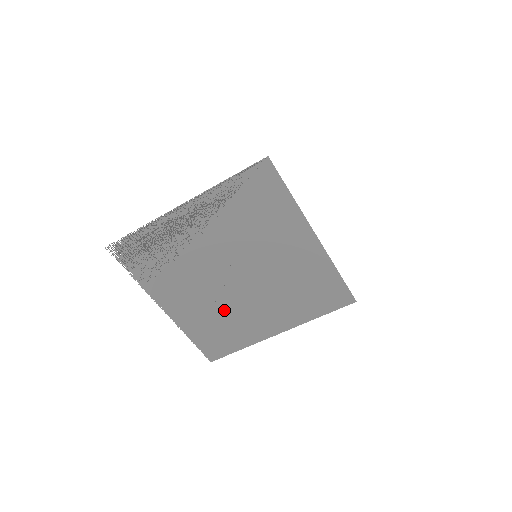
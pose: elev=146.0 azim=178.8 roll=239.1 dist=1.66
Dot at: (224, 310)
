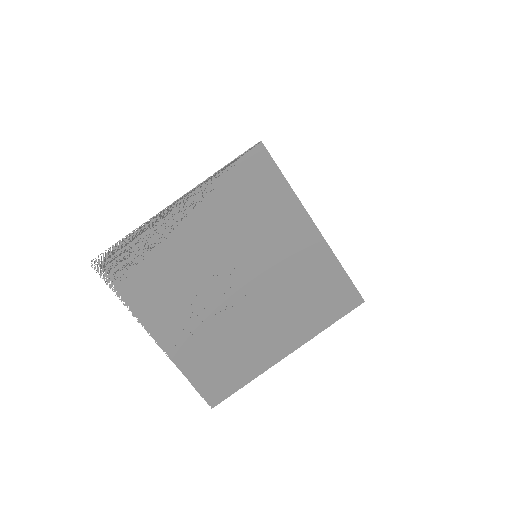
Dot at: (225, 331)
